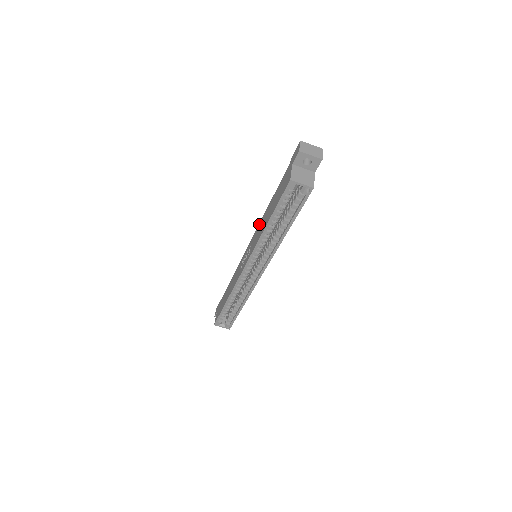
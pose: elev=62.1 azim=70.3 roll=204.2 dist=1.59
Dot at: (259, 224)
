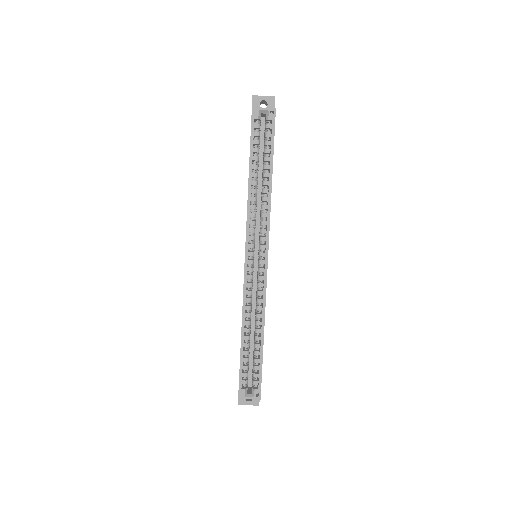
Dot at: occluded
